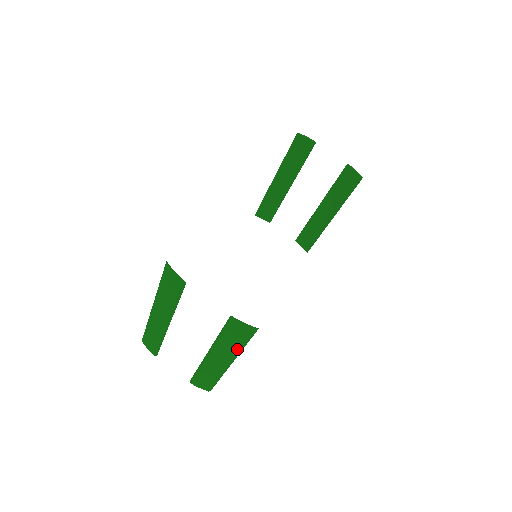
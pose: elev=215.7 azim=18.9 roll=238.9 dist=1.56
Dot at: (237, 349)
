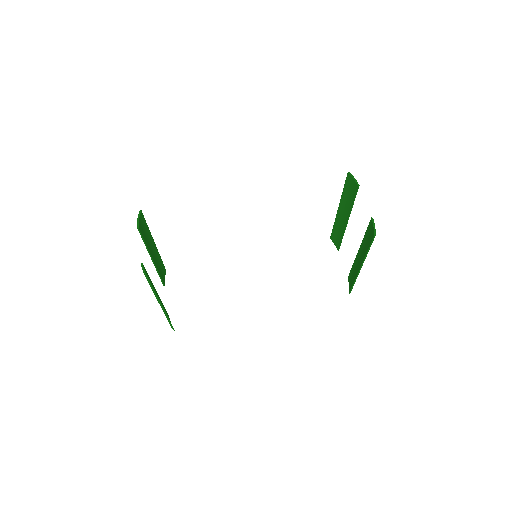
Dot at: occluded
